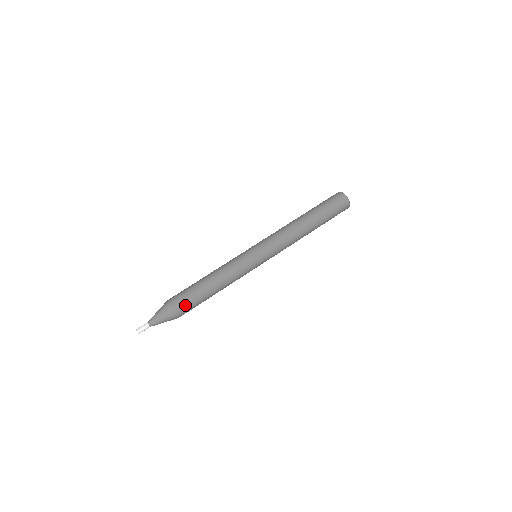
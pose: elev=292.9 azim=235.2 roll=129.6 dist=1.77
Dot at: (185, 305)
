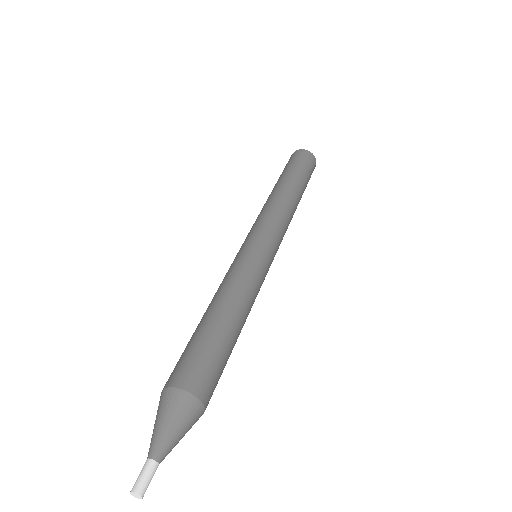
Dot at: (212, 379)
